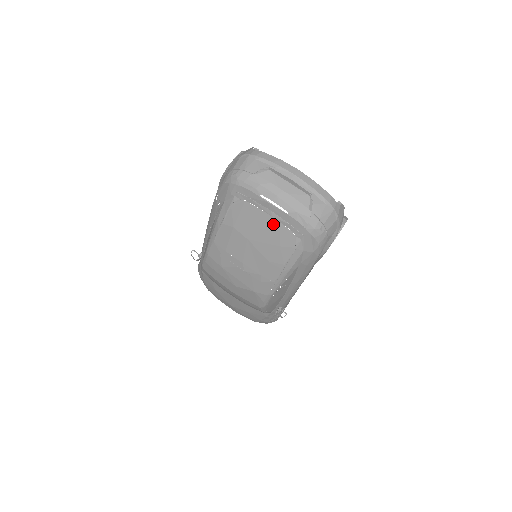
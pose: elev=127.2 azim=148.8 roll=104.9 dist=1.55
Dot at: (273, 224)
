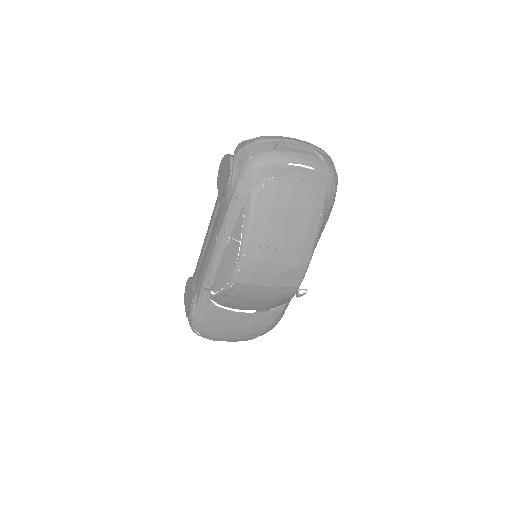
Dot at: (304, 186)
